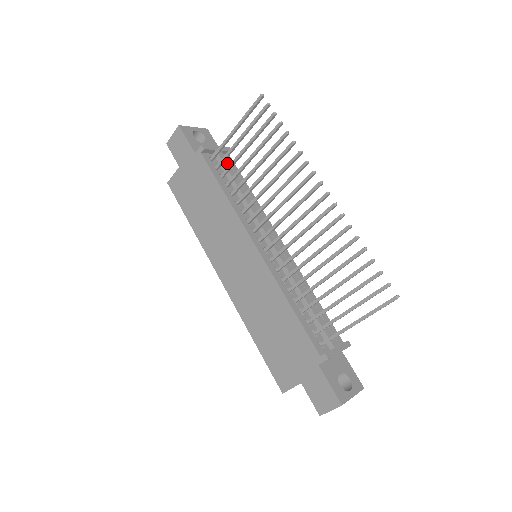
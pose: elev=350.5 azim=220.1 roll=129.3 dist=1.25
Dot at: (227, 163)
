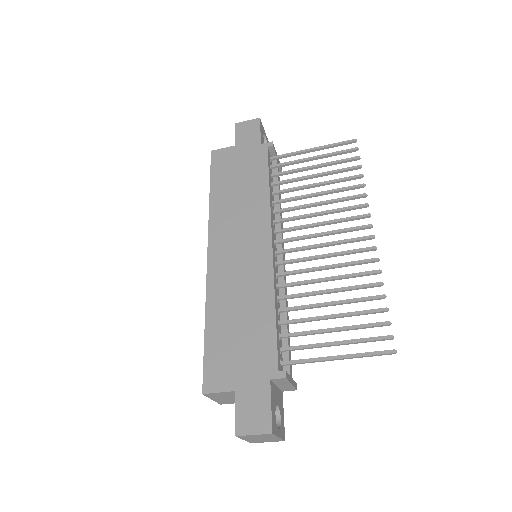
Dot at: occluded
